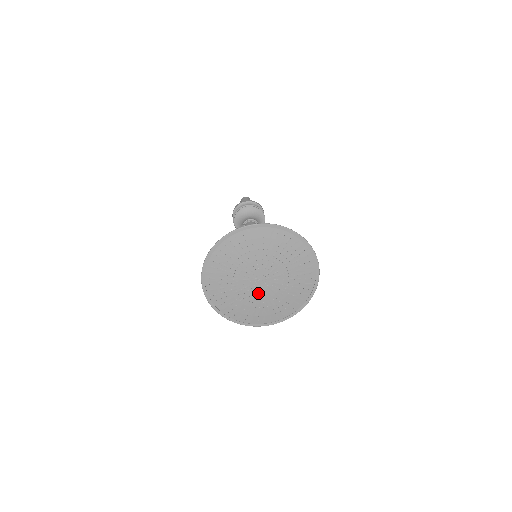
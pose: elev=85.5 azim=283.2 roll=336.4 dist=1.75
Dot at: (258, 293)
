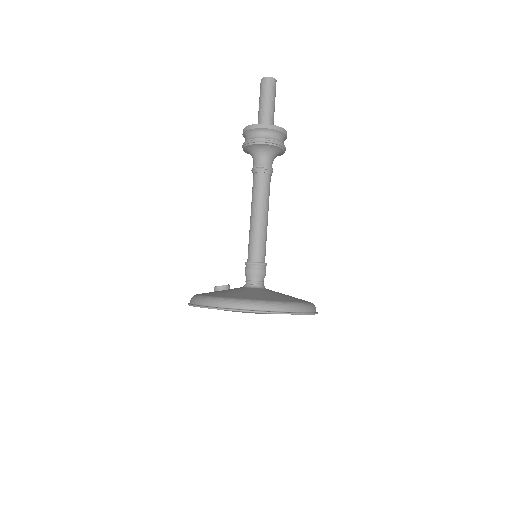
Dot at: occluded
